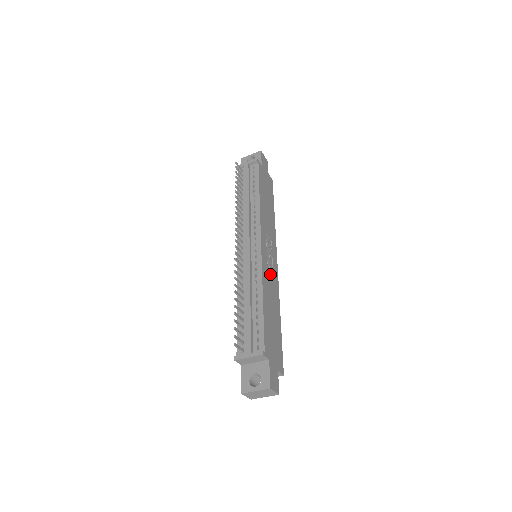
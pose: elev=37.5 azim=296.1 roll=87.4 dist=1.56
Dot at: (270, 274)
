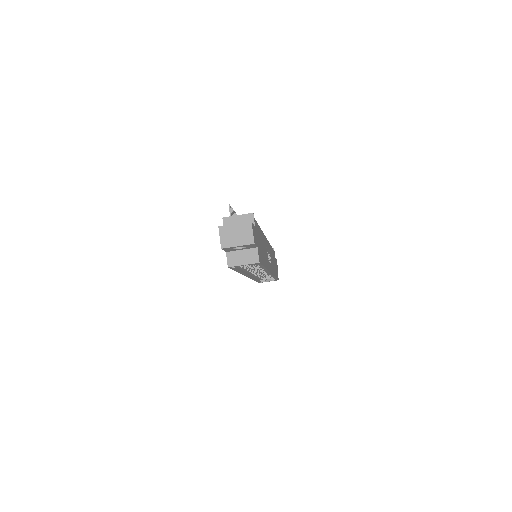
Dot at: occluded
